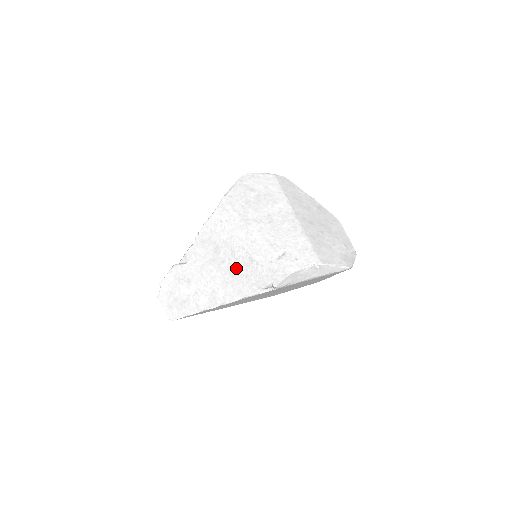
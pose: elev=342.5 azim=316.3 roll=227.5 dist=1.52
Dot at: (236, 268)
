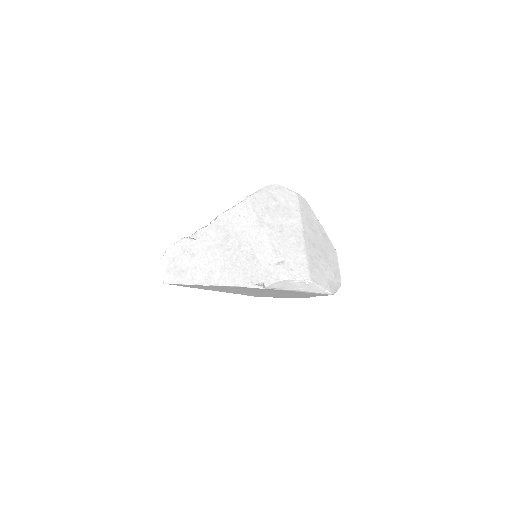
Dot at: (238, 259)
